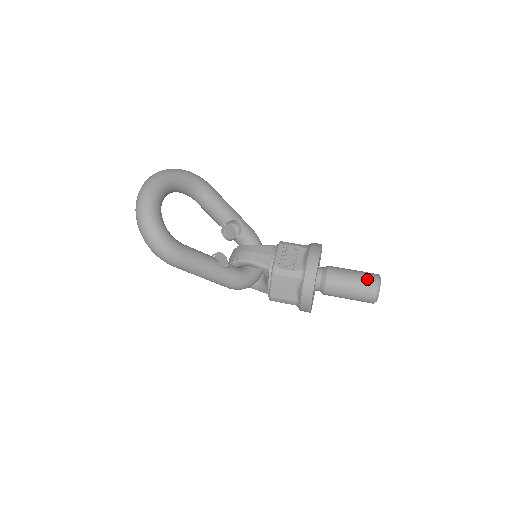
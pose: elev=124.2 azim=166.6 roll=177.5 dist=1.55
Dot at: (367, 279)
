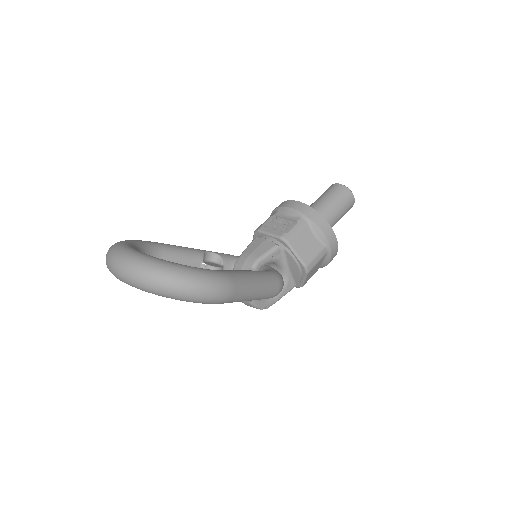
Dot at: (333, 190)
